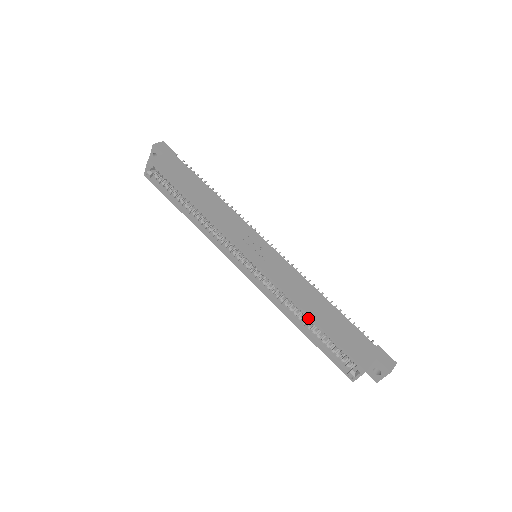
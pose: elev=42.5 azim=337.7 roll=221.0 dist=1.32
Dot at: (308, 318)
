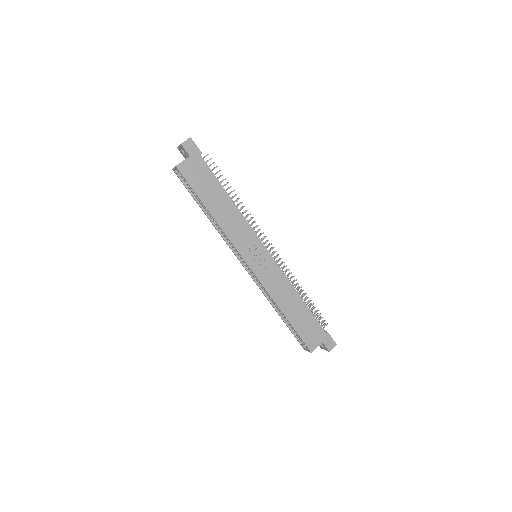
Dot at: (283, 312)
